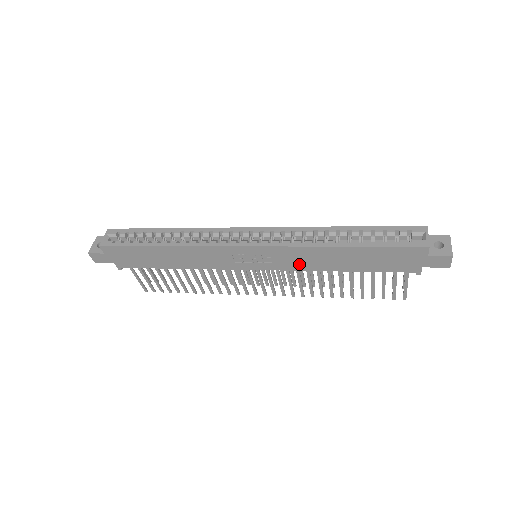
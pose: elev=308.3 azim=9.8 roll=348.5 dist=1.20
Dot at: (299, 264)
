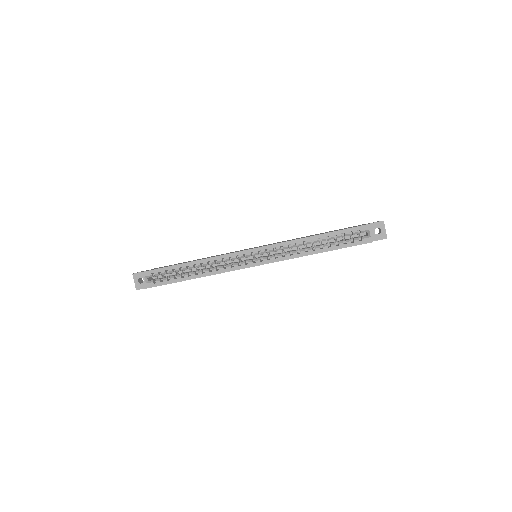
Dot at: occluded
